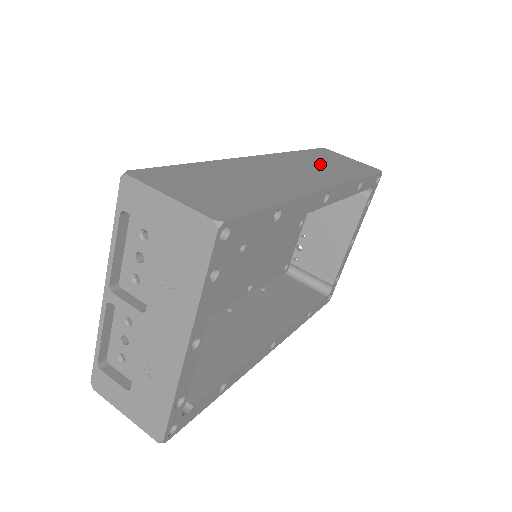
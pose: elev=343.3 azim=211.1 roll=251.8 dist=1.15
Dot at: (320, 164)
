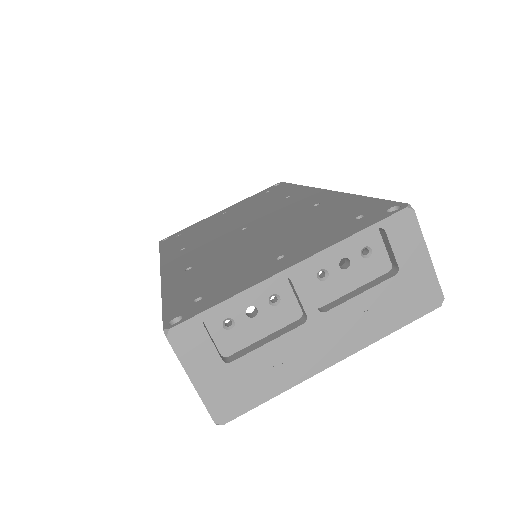
Dot at: occluded
